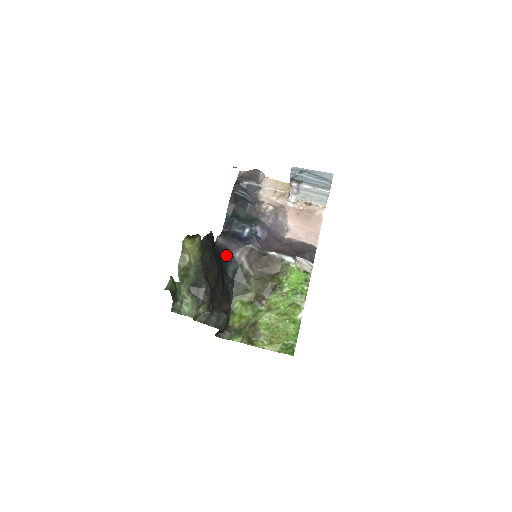
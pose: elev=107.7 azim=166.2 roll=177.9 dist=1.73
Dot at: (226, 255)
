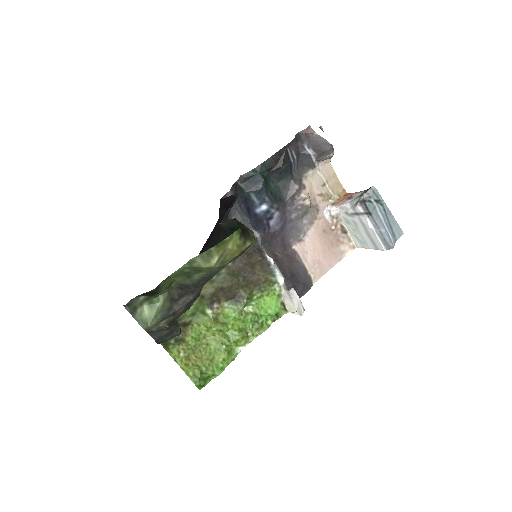
Dot at: occluded
